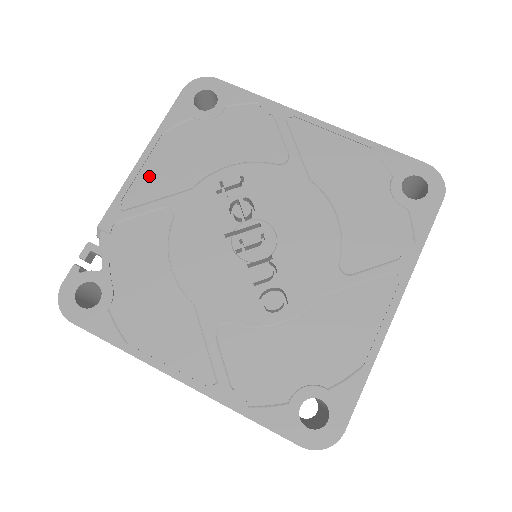
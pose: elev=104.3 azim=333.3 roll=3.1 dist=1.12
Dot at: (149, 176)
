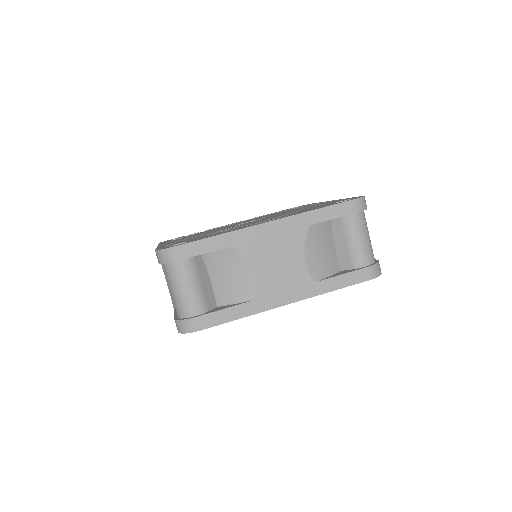
Dot at: occluded
